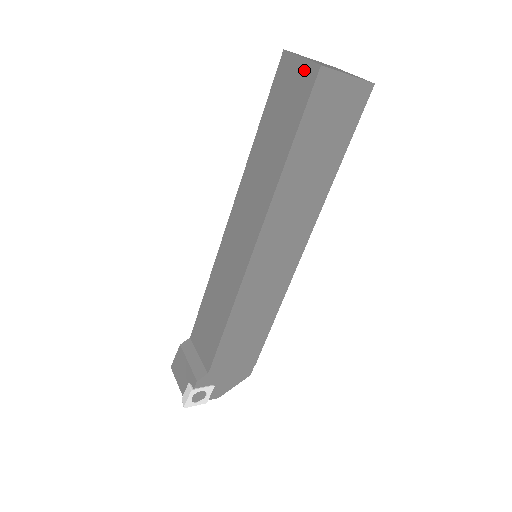
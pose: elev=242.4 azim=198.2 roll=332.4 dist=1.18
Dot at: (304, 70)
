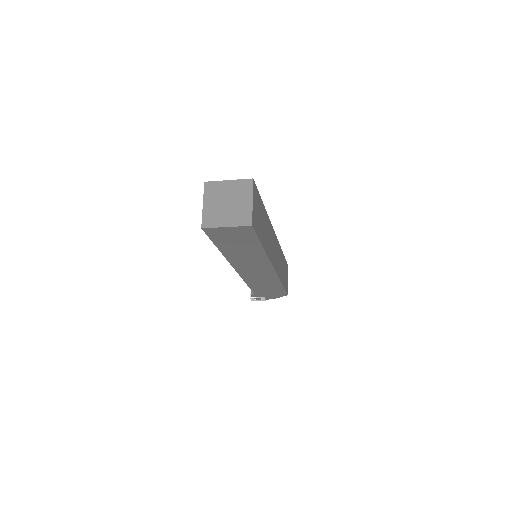
Dot at: occluded
